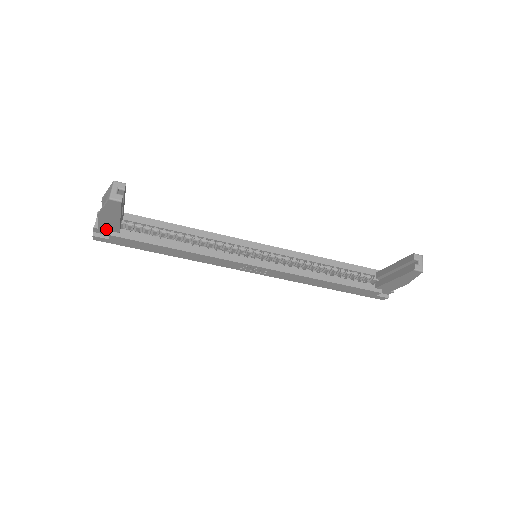
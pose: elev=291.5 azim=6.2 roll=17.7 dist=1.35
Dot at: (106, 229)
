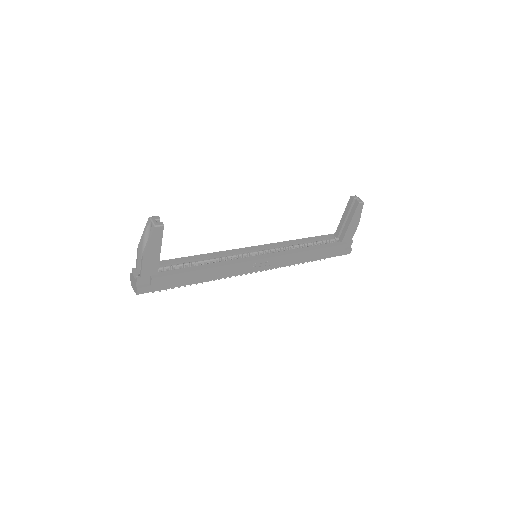
Dot at: (147, 275)
